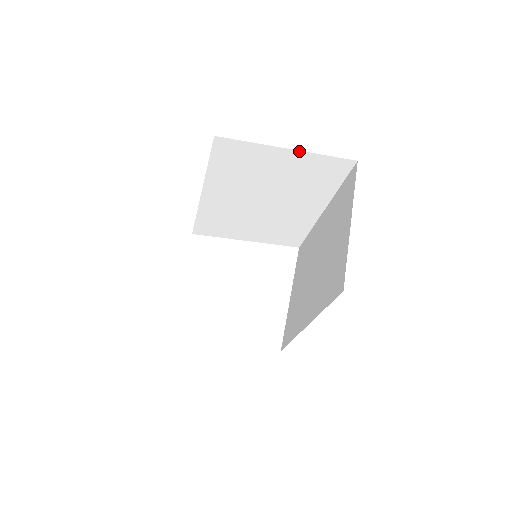
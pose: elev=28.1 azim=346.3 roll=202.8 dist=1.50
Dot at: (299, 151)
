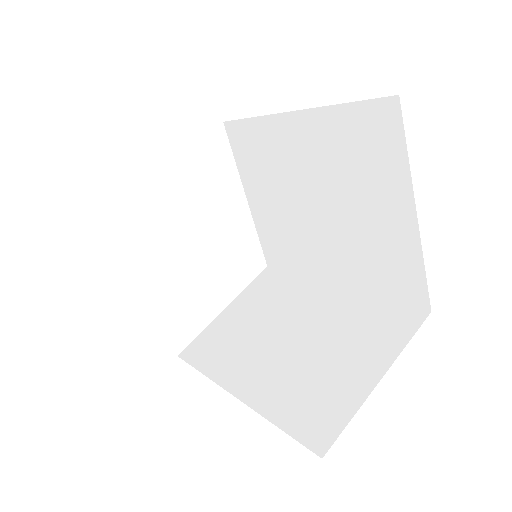
Dot at: occluded
